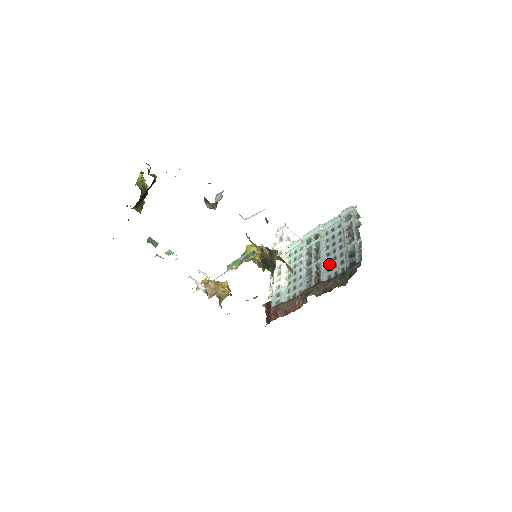
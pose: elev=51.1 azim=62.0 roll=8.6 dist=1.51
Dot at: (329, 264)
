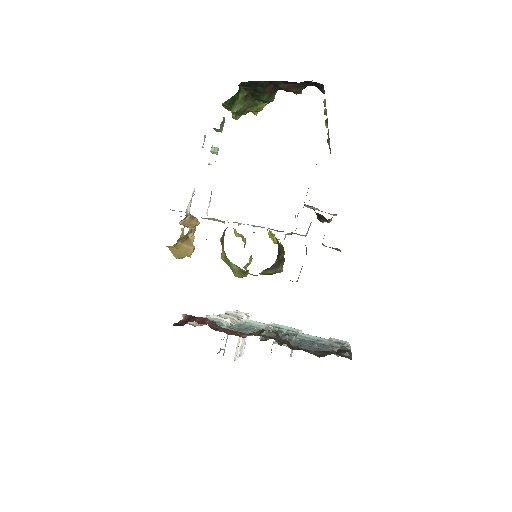
Dot at: (300, 344)
